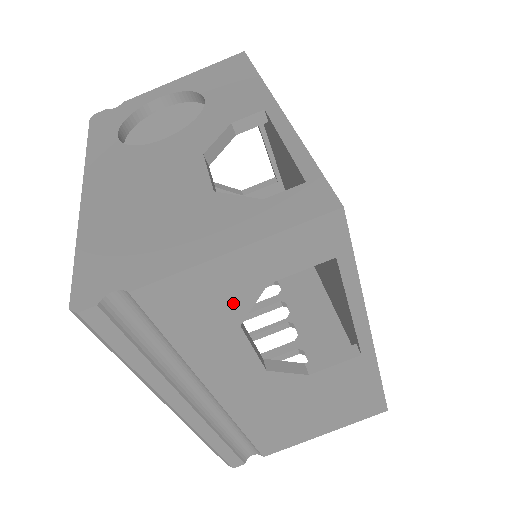
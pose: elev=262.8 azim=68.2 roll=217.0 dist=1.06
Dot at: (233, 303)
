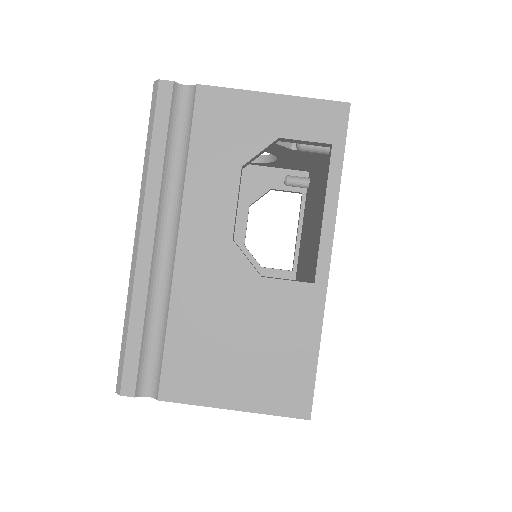
Dot at: (249, 140)
